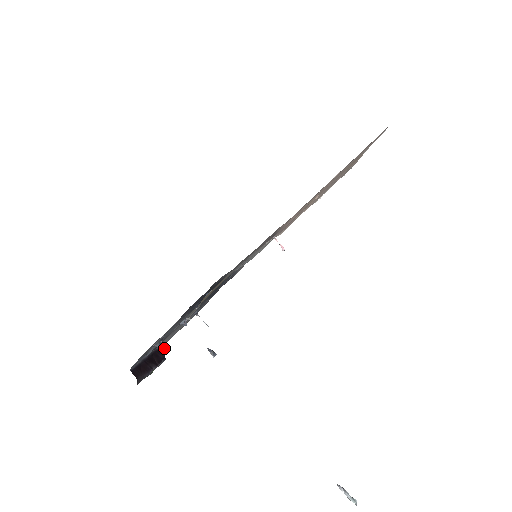
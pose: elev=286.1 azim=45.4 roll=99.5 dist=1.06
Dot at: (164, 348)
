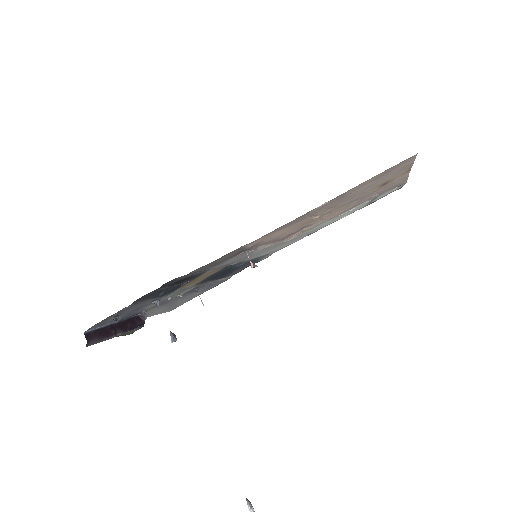
Dot at: (146, 316)
